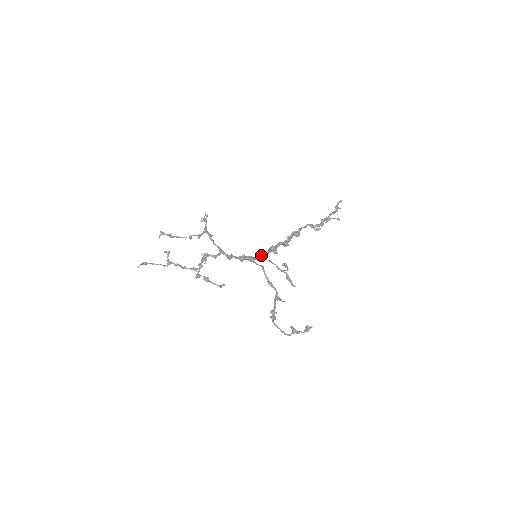
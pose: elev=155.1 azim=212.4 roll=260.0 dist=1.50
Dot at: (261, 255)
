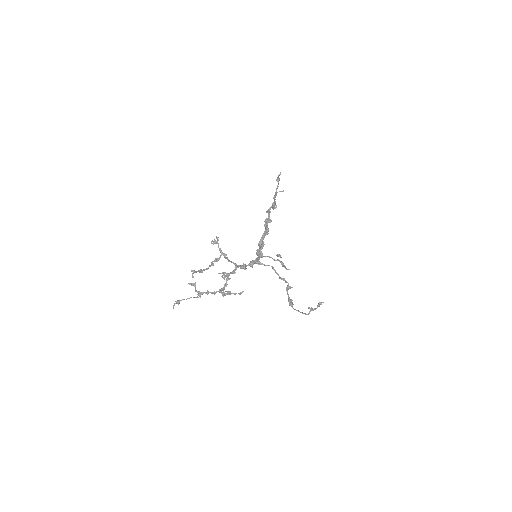
Dot at: (261, 254)
